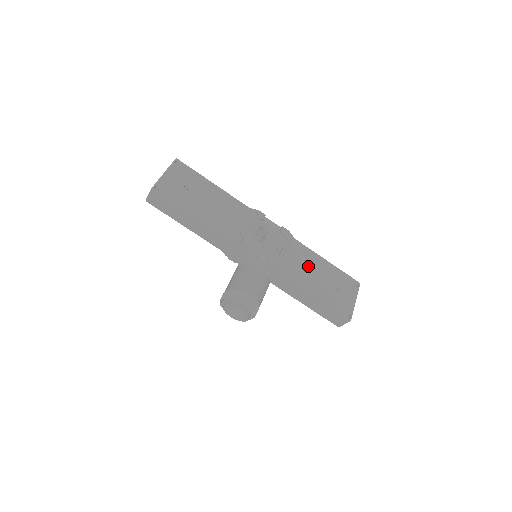
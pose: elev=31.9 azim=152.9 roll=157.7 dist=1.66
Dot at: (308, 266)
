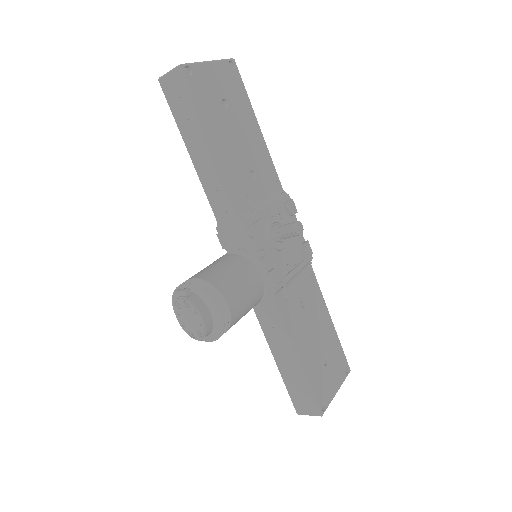
Dot at: (309, 311)
